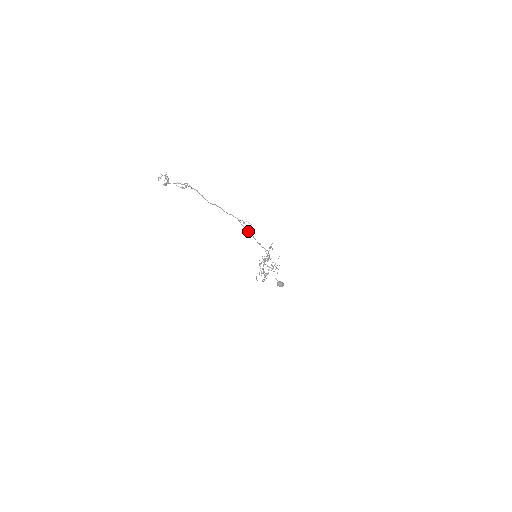
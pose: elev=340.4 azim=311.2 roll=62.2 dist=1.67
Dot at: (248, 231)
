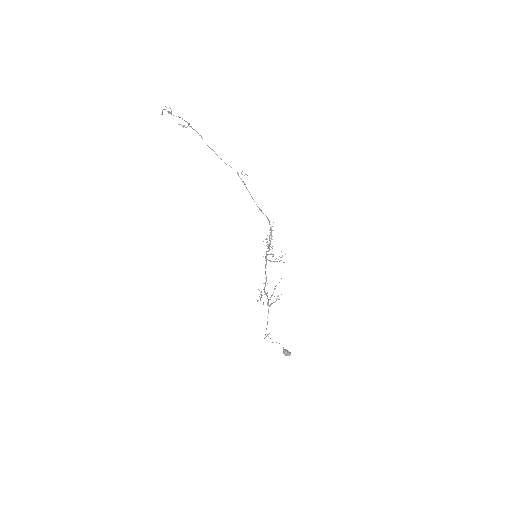
Dot at: (247, 189)
